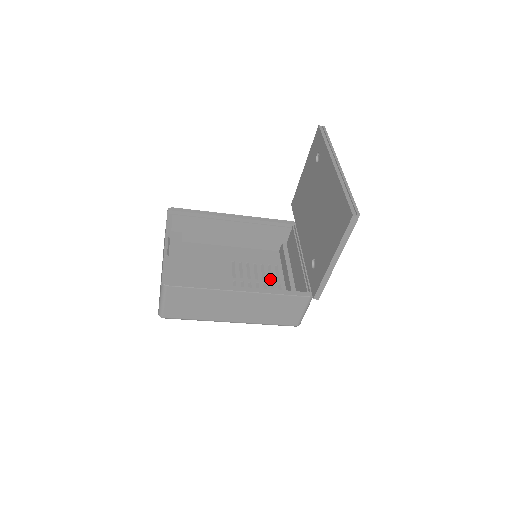
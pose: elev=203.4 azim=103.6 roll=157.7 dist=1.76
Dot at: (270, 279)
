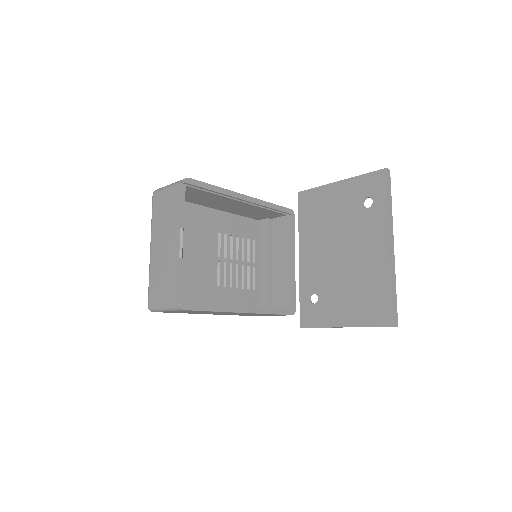
Dot at: (247, 258)
